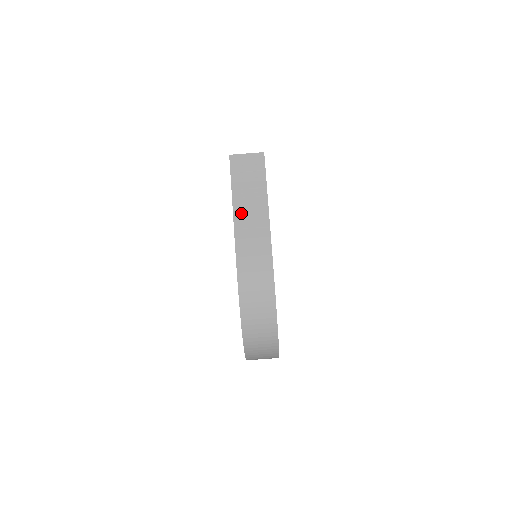
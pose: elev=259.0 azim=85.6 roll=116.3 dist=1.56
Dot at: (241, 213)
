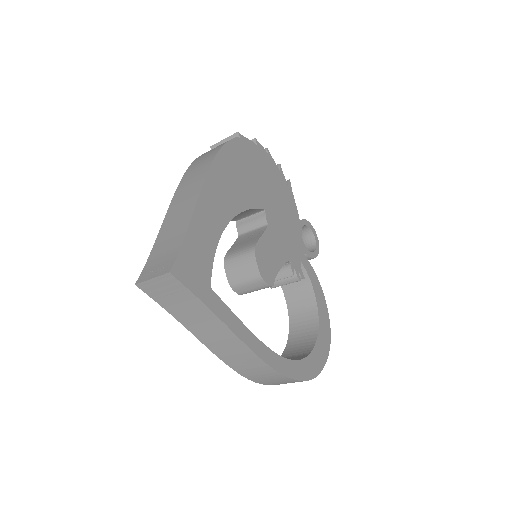
Dot at: (198, 331)
